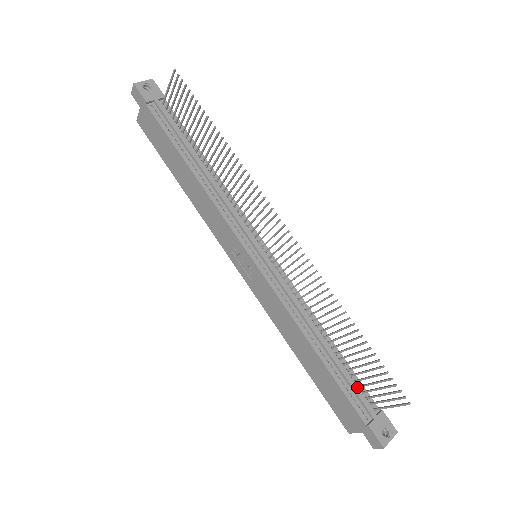
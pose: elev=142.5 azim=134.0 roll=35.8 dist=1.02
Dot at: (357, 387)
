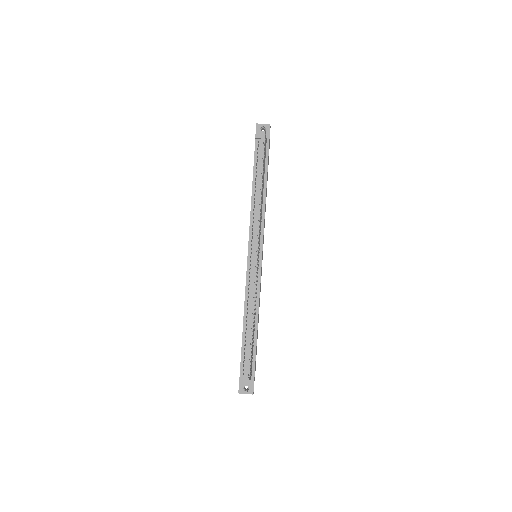
Dot at: occluded
